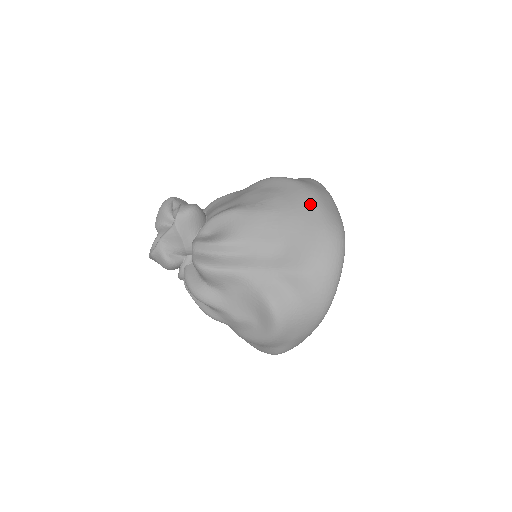
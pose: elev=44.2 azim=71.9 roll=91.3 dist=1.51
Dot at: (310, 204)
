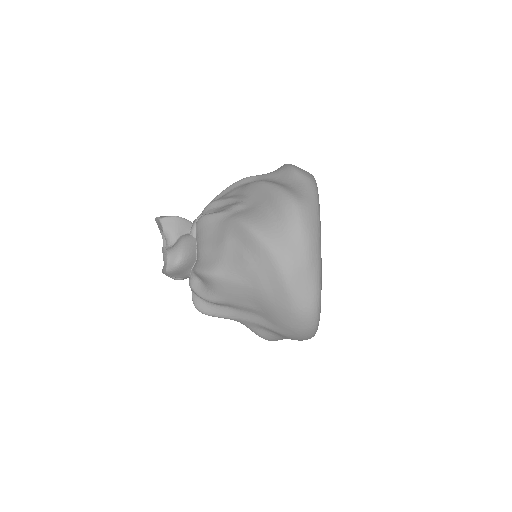
Dot at: (280, 287)
